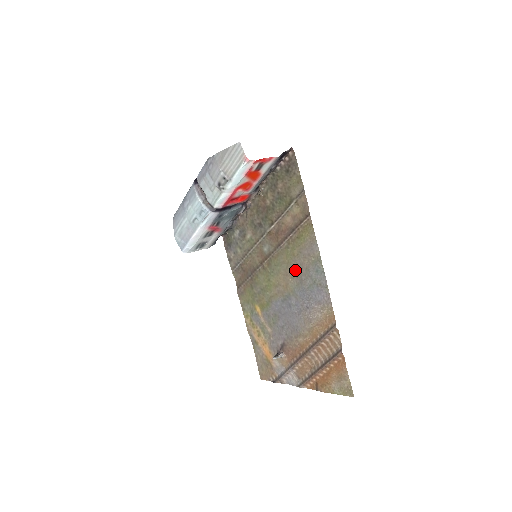
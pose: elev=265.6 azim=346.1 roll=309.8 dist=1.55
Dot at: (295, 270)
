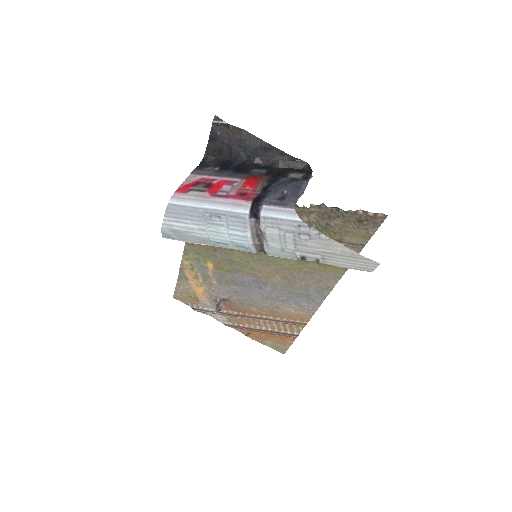
Dot at: (291, 277)
